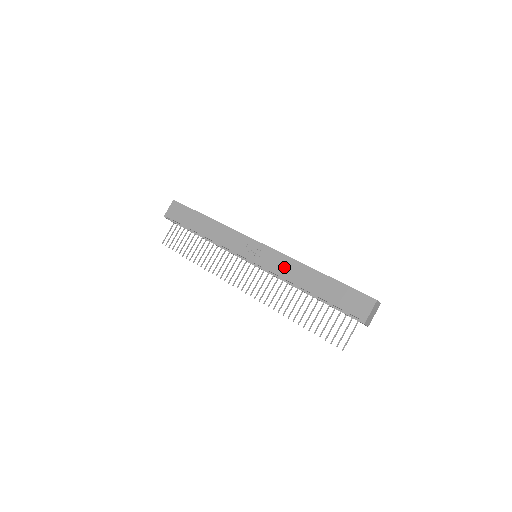
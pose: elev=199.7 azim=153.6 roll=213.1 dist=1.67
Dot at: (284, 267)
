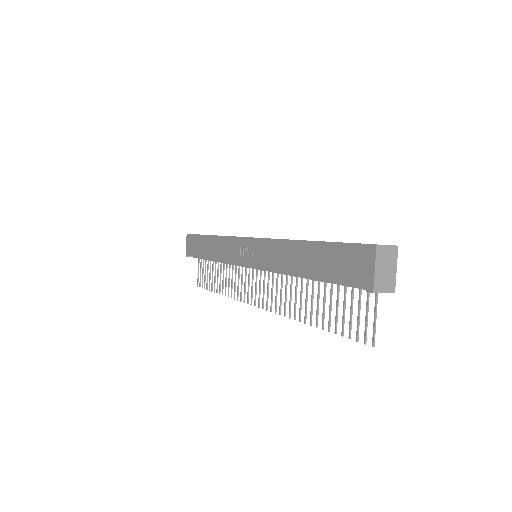
Dot at: (273, 256)
